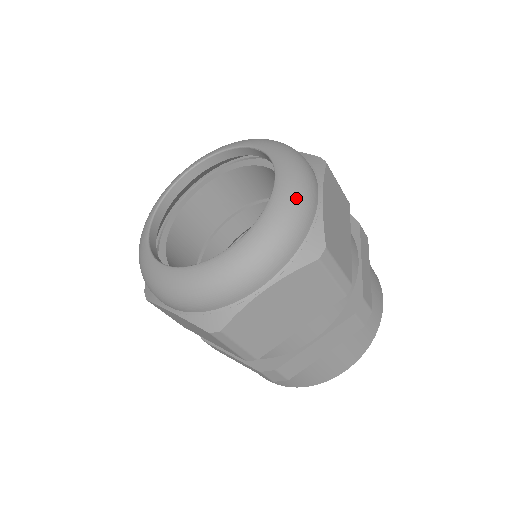
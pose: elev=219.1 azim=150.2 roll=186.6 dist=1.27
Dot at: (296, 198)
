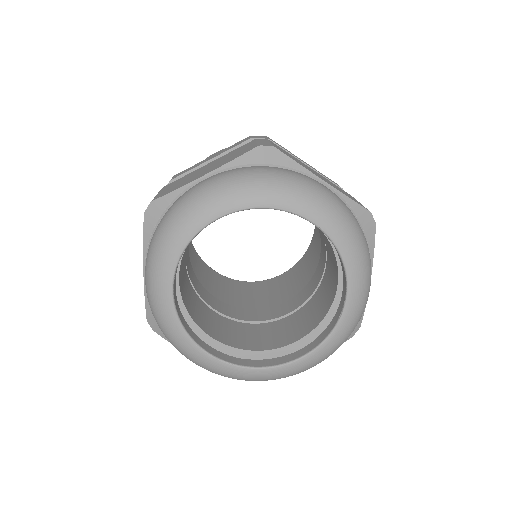
Dot at: occluded
